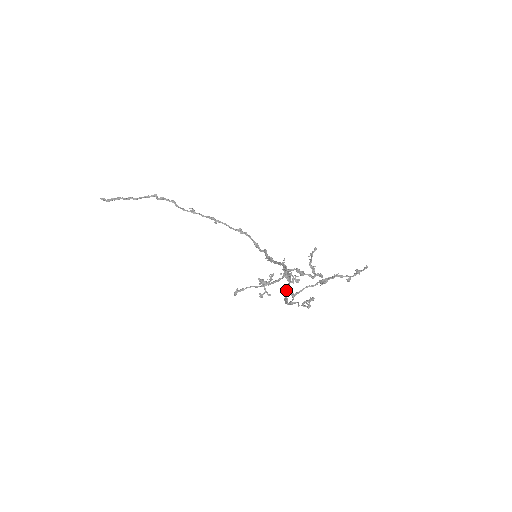
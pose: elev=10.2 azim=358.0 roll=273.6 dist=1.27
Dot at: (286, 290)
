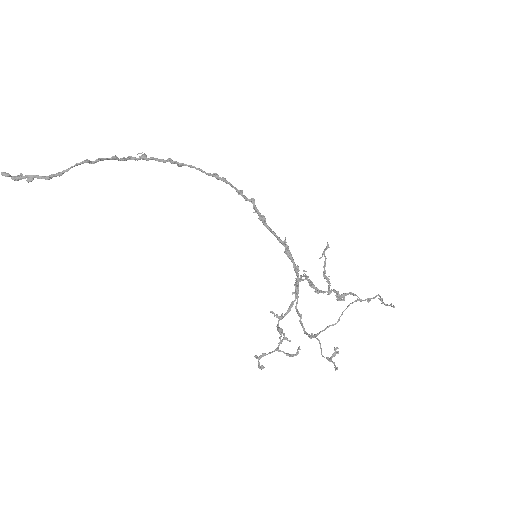
Dot at: occluded
